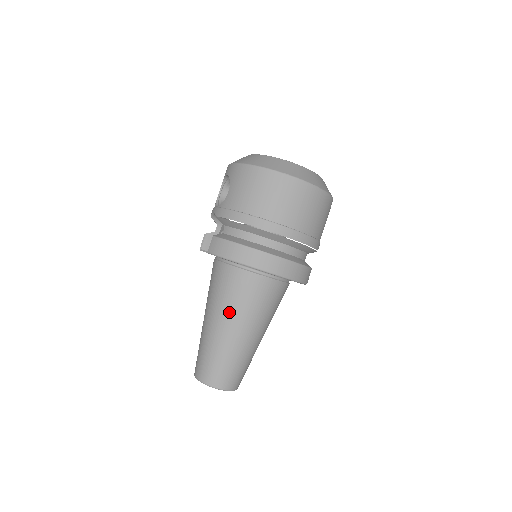
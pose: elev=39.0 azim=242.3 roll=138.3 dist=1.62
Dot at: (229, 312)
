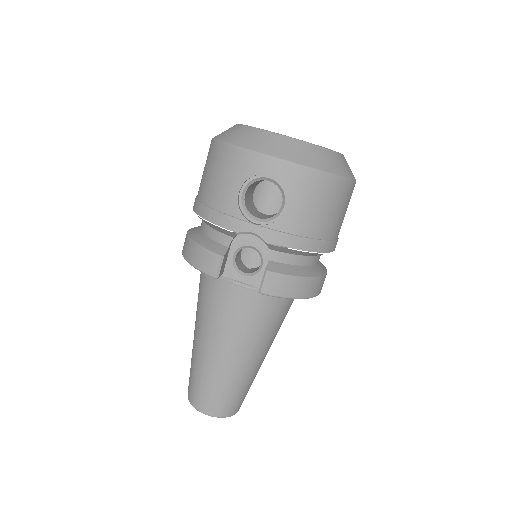
Dot at: (265, 342)
